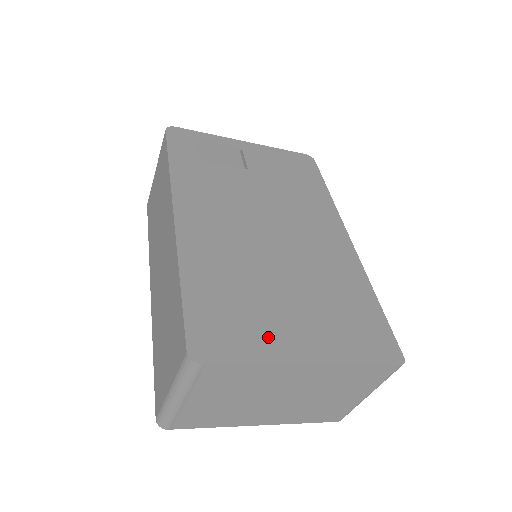
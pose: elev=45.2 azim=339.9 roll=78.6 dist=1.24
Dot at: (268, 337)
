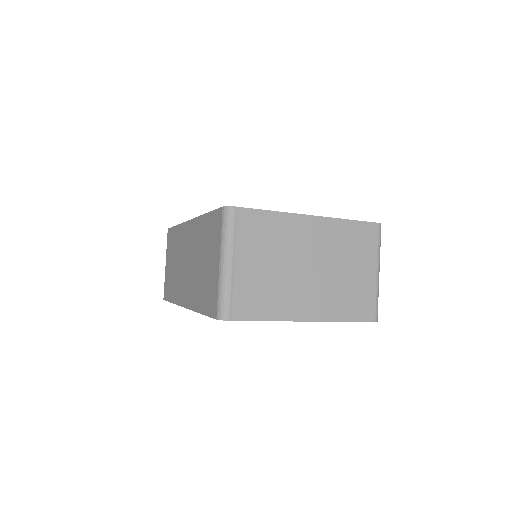
Dot at: occluded
